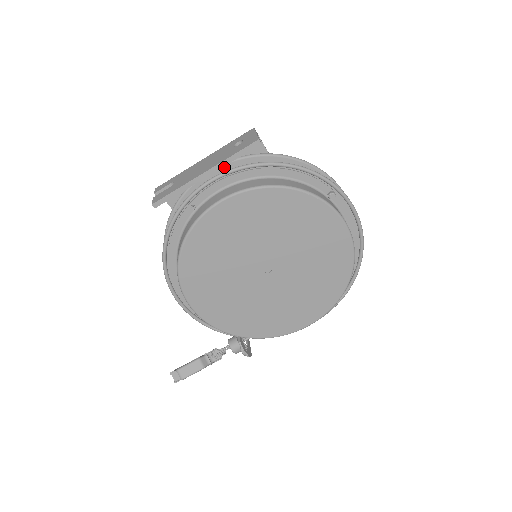
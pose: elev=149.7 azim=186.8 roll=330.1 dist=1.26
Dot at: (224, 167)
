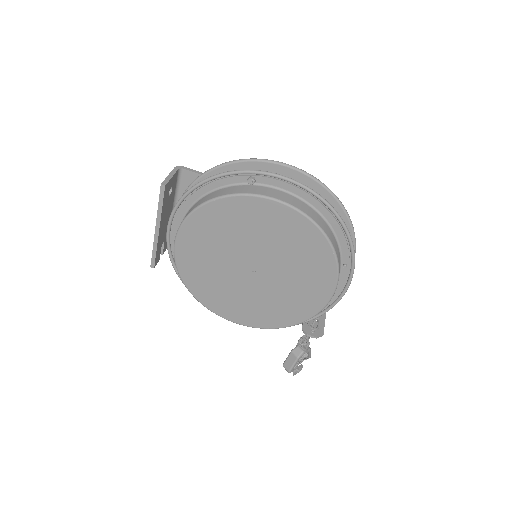
Dot at: occluded
